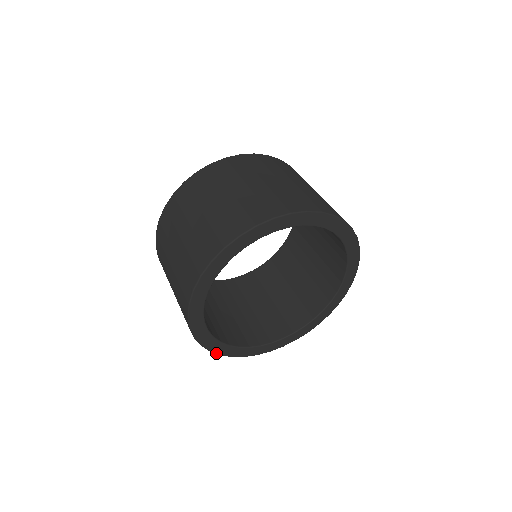
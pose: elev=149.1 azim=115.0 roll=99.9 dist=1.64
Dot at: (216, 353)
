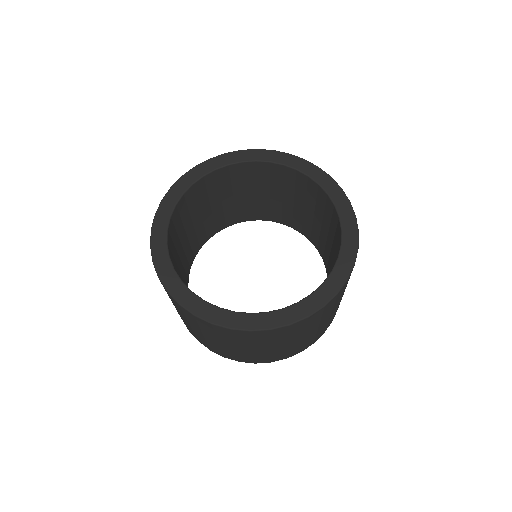
Dot at: (174, 297)
